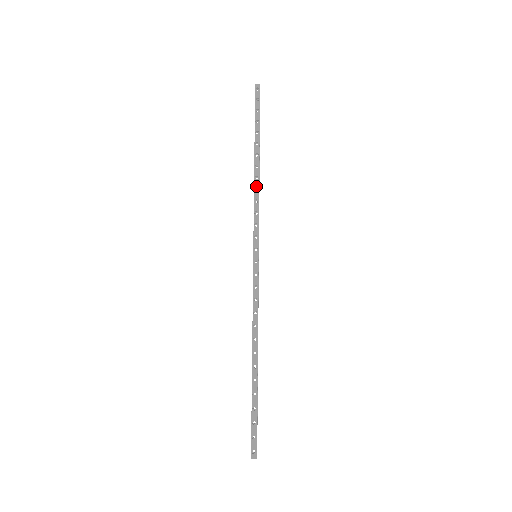
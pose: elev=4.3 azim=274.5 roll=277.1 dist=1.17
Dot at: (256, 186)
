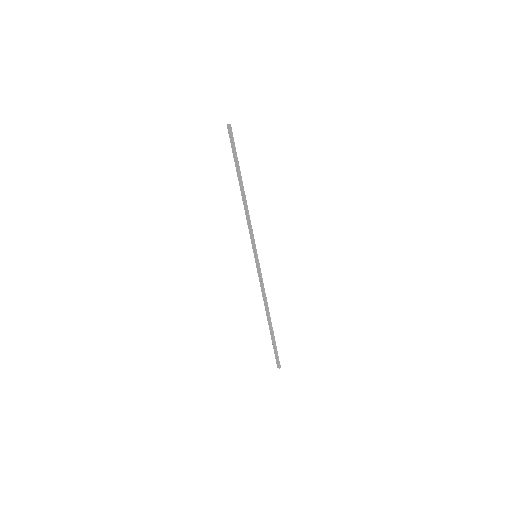
Dot at: (245, 208)
